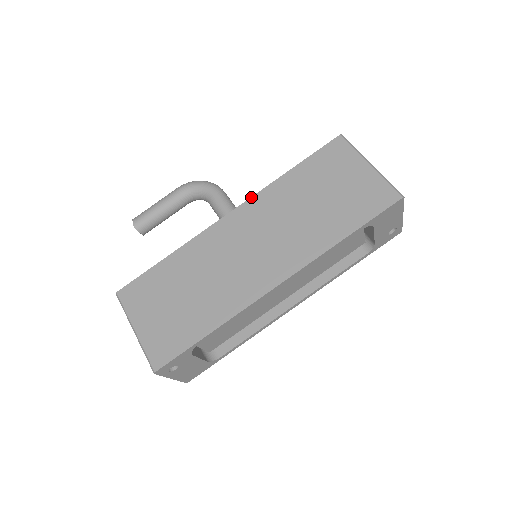
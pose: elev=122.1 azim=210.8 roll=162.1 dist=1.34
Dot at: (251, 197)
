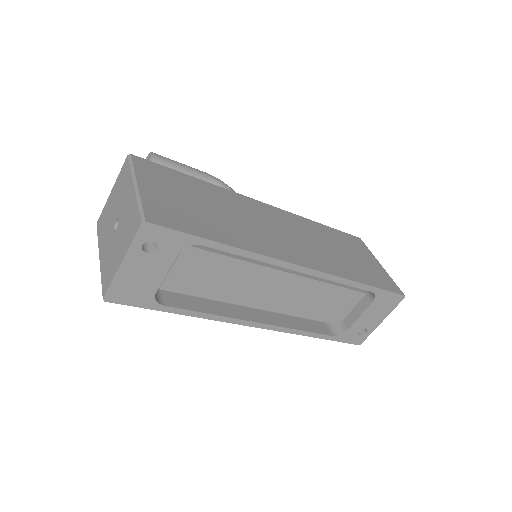
Dot at: occluded
